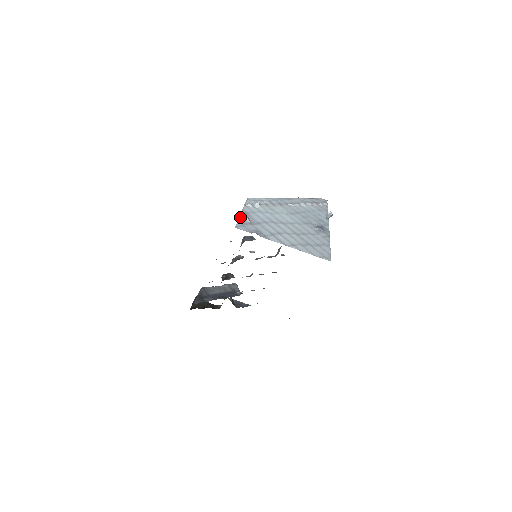
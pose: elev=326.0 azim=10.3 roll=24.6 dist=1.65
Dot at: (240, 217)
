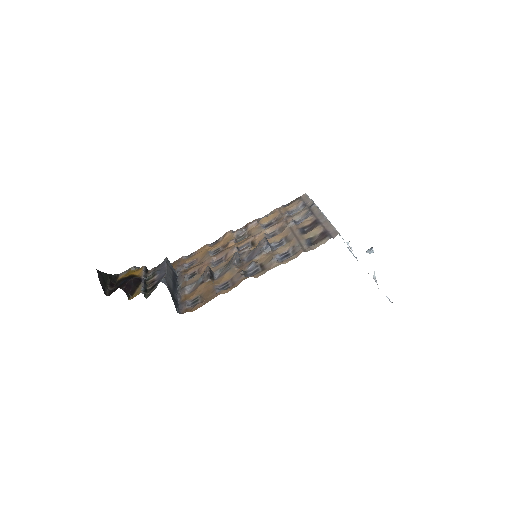
Dot at: (374, 279)
